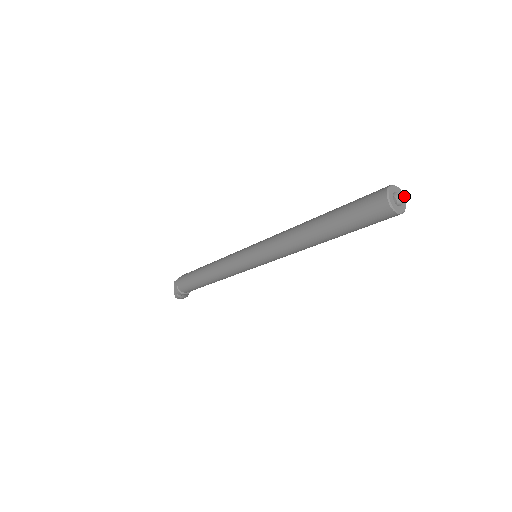
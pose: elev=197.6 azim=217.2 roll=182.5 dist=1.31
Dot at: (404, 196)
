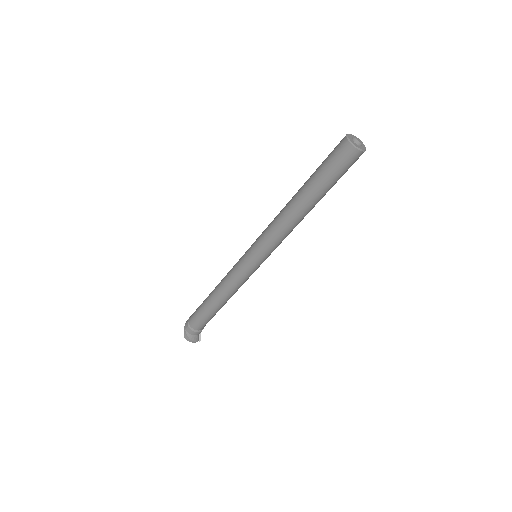
Dot at: occluded
